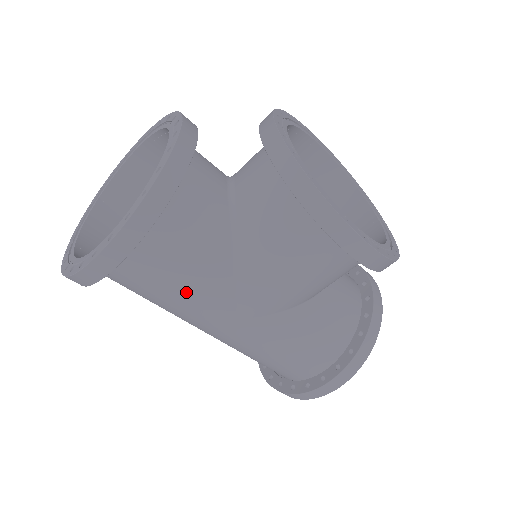
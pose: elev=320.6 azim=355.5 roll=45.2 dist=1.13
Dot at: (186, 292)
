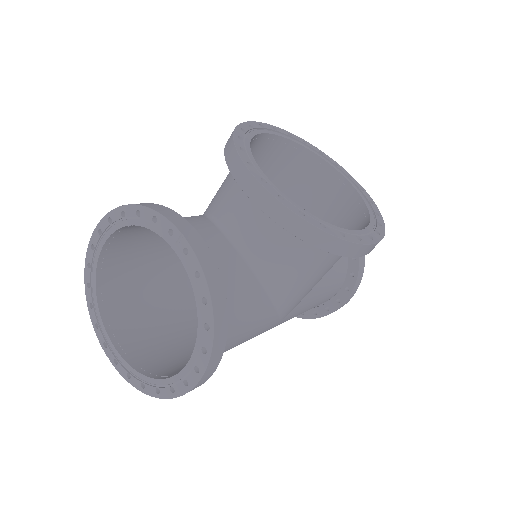
Dot at: (245, 339)
